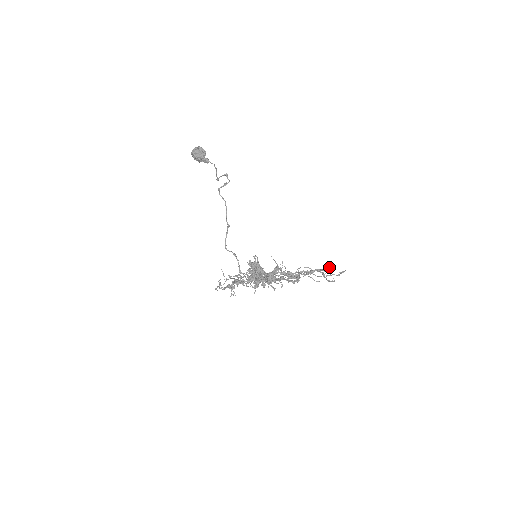
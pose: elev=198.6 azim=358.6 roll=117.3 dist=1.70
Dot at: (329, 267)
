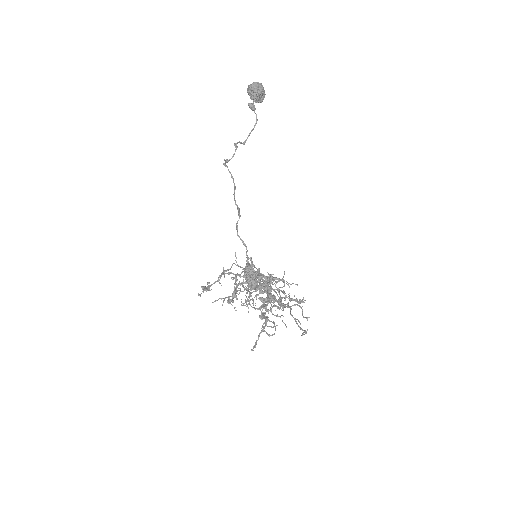
Dot at: occluded
